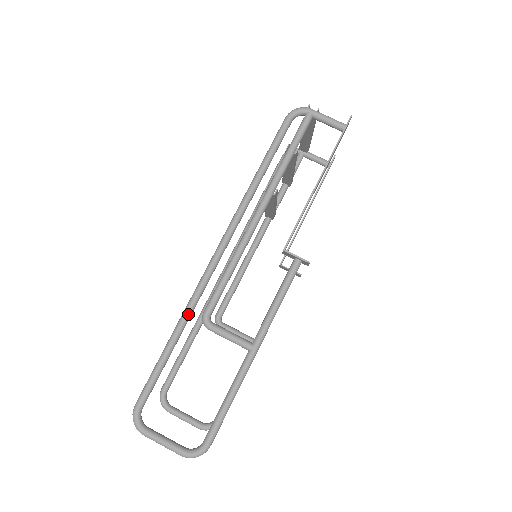
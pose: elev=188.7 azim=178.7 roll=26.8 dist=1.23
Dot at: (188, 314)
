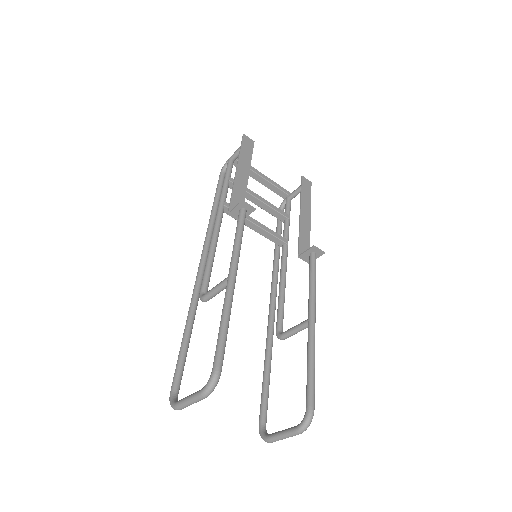
Dot at: (191, 305)
